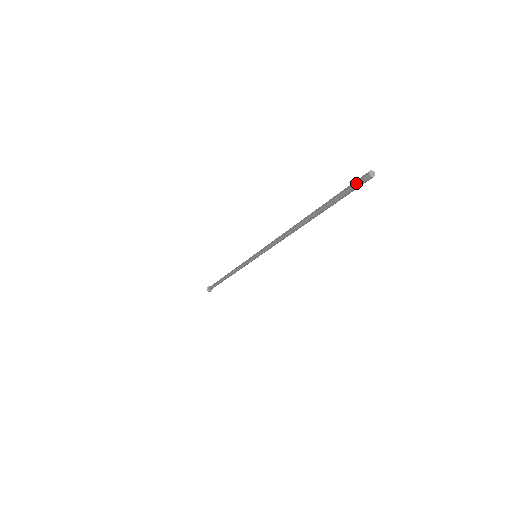
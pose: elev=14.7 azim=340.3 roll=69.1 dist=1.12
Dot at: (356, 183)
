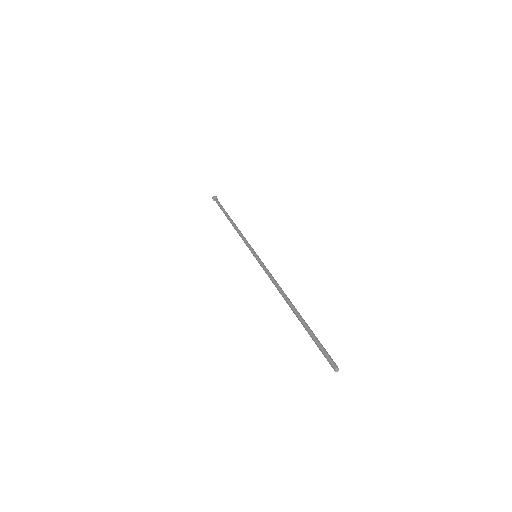
Dot at: (327, 360)
